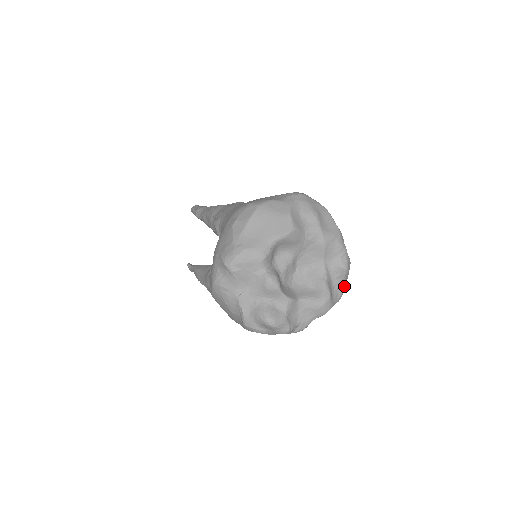
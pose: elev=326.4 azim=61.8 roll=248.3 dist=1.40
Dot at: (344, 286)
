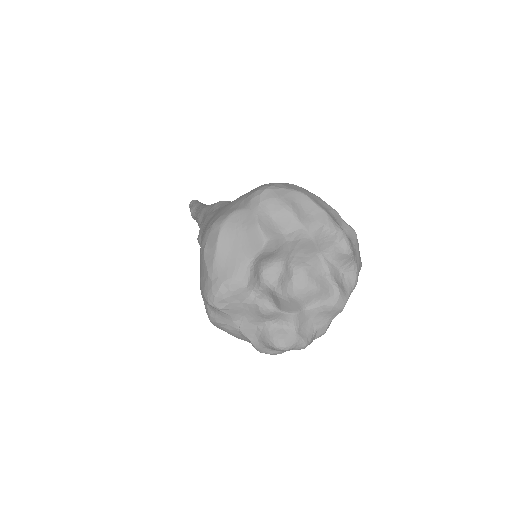
Dot at: (356, 268)
